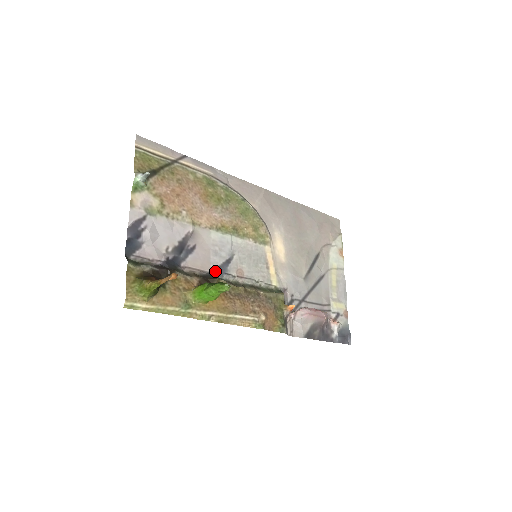
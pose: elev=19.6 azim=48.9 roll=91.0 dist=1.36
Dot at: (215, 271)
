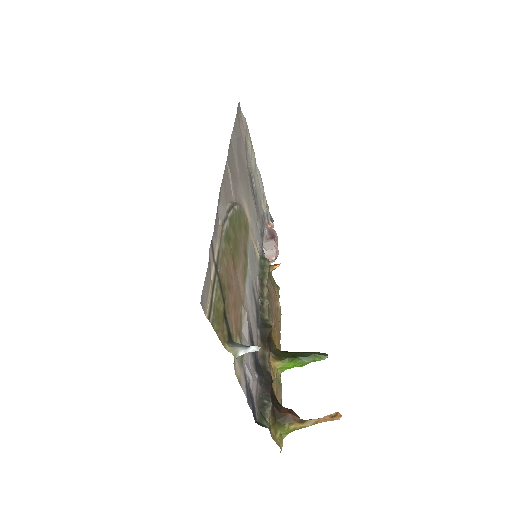
Dot at: (257, 317)
